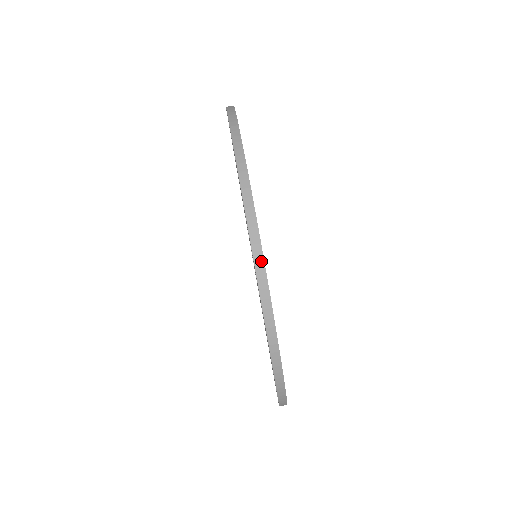
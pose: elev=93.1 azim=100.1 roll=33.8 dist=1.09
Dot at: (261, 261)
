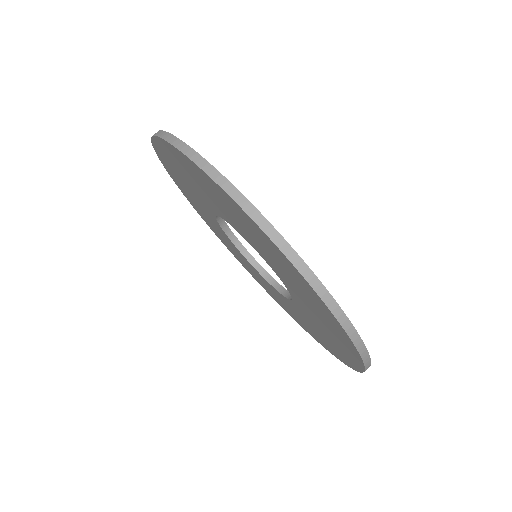
Dot at: (355, 334)
